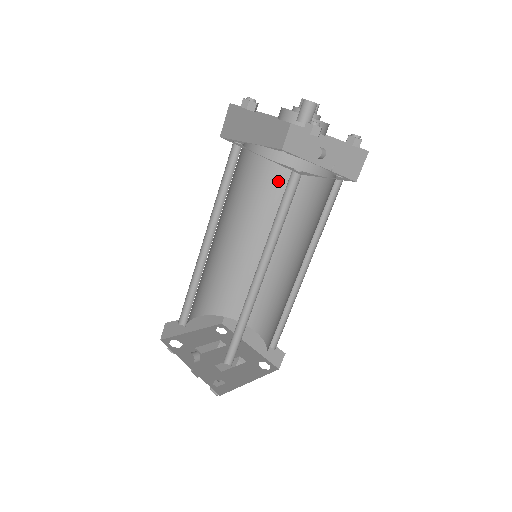
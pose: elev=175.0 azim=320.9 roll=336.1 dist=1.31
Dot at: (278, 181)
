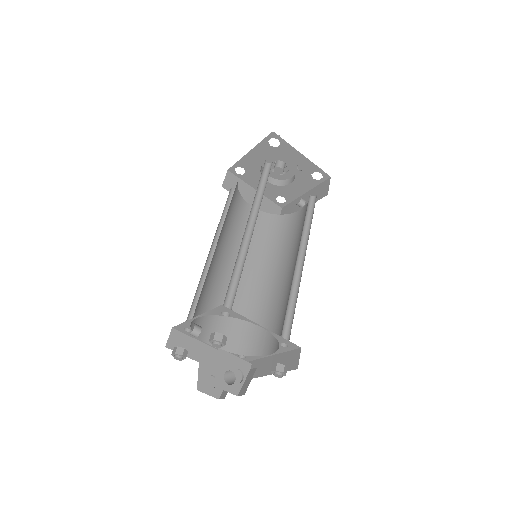
Dot at: (275, 232)
